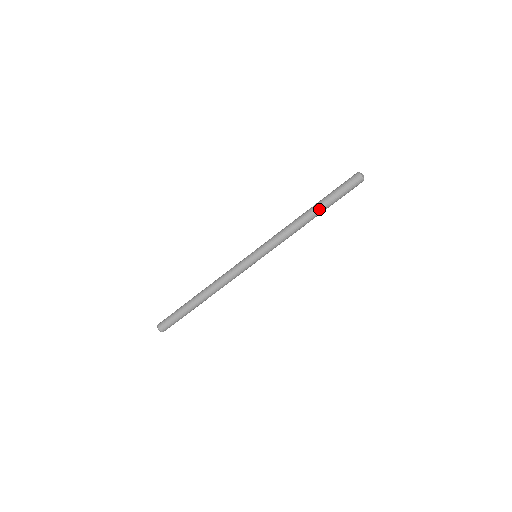
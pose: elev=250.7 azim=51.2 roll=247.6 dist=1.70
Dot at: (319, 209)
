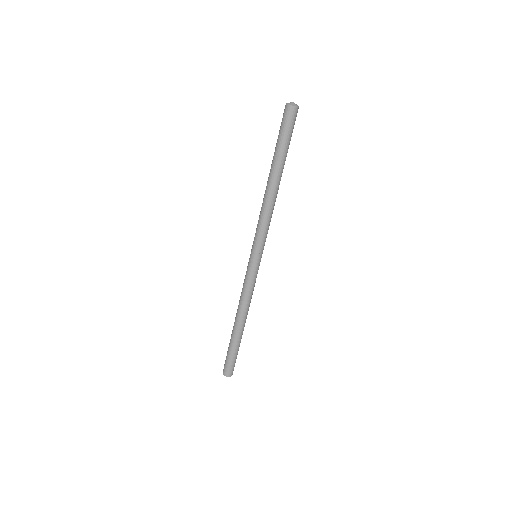
Dot at: (274, 169)
